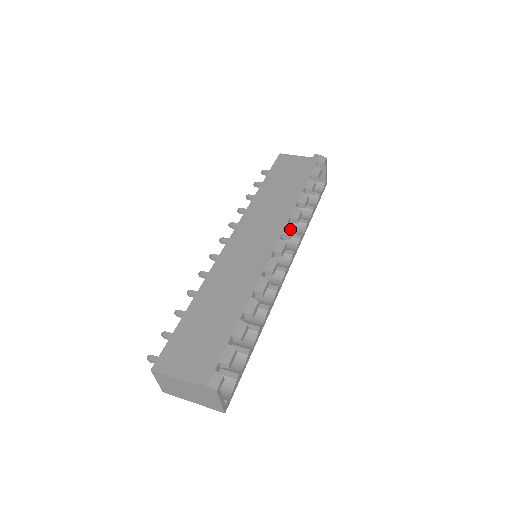
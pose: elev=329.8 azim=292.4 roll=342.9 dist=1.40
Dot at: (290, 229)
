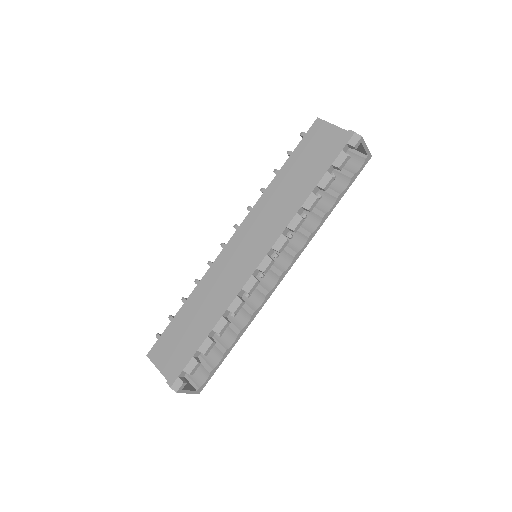
Dot at: (281, 243)
